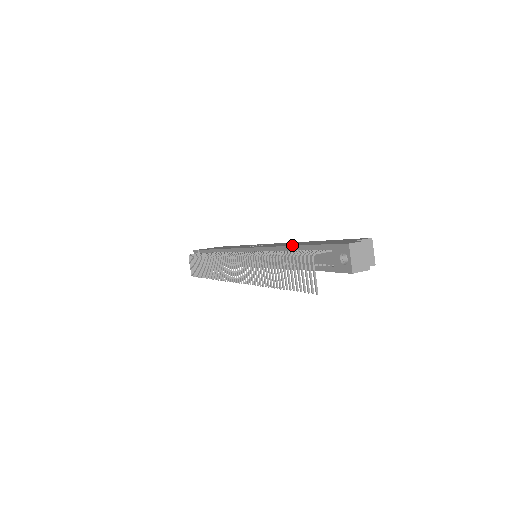
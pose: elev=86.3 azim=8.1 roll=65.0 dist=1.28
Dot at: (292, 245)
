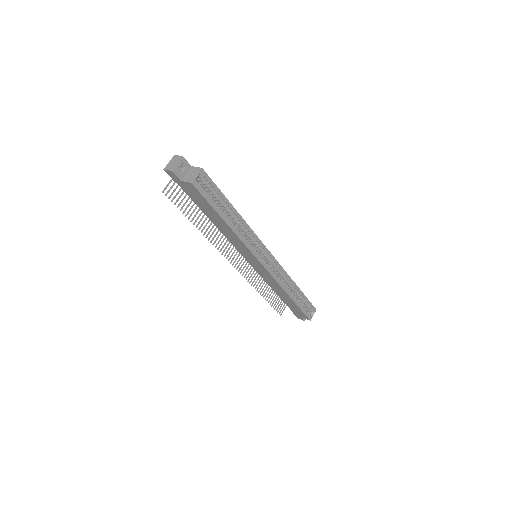
Dot at: occluded
